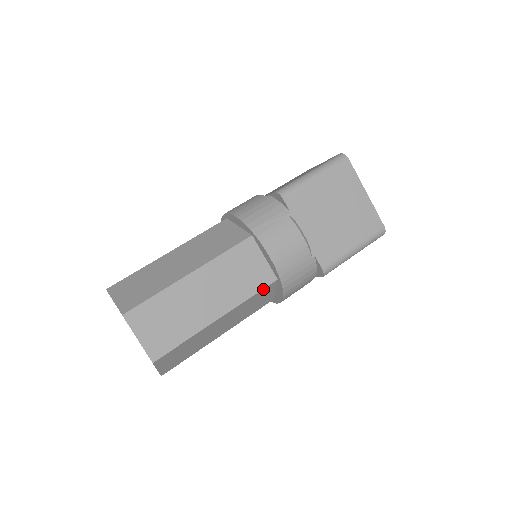
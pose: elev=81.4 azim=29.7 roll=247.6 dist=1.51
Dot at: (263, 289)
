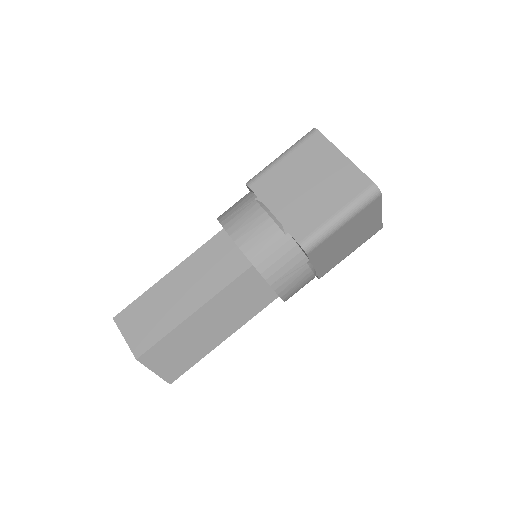
Dot at: (239, 277)
